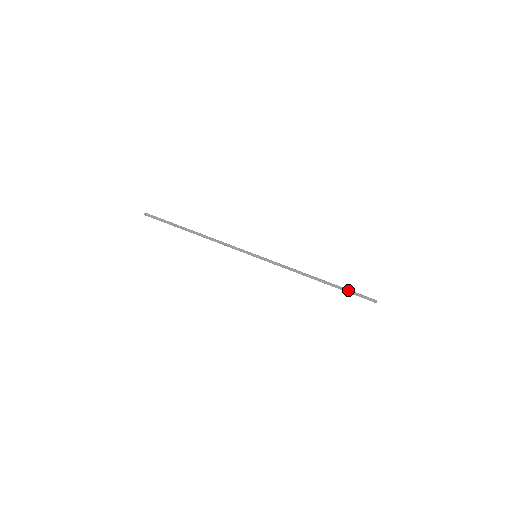
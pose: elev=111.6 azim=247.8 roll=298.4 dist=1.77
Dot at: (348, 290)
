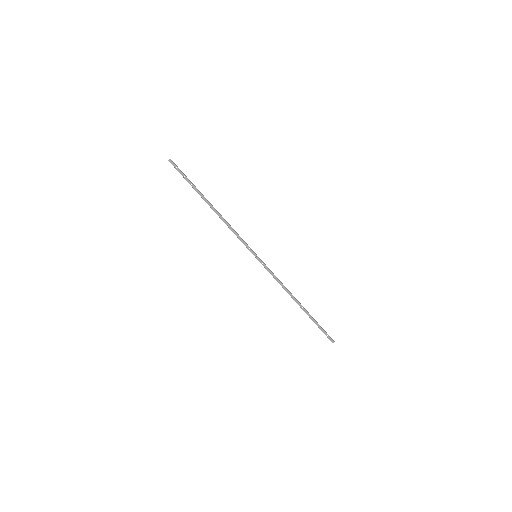
Dot at: (317, 323)
